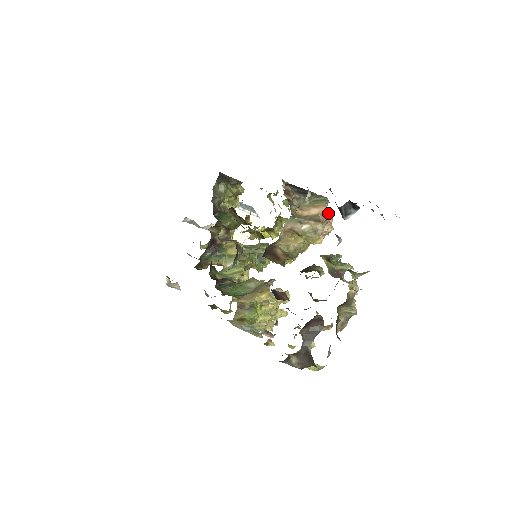
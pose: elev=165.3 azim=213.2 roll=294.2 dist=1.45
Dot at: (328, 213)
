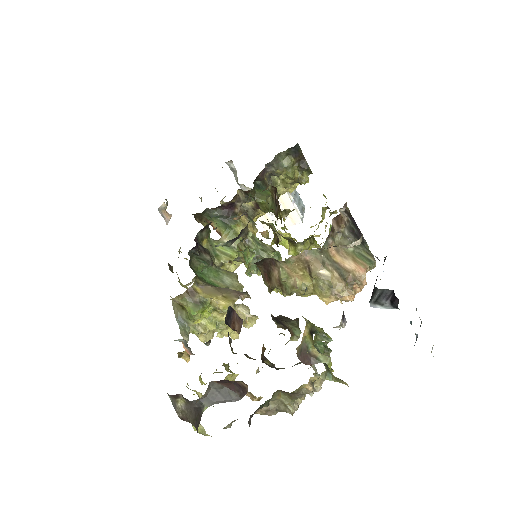
Dot at: (362, 279)
